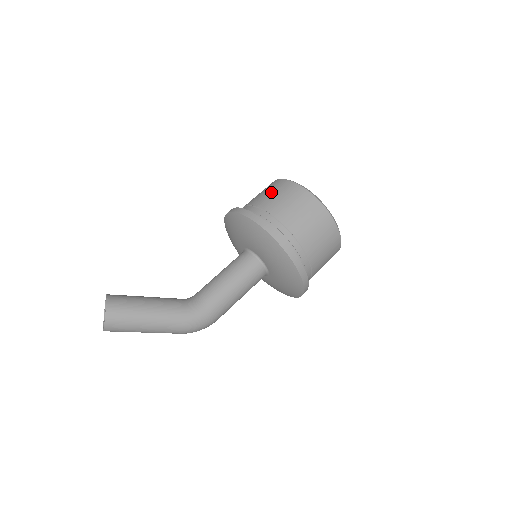
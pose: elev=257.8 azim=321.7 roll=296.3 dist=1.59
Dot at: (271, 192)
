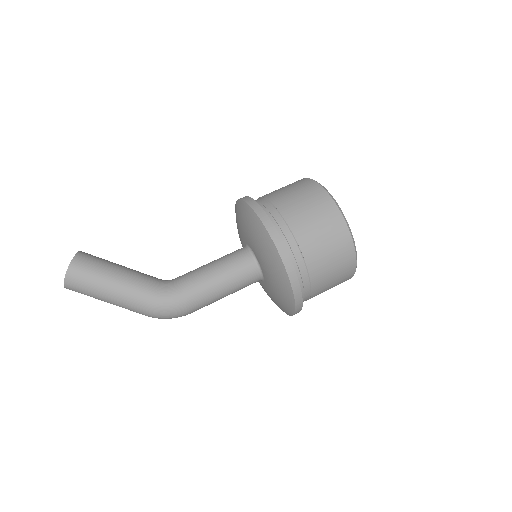
Dot at: (288, 187)
